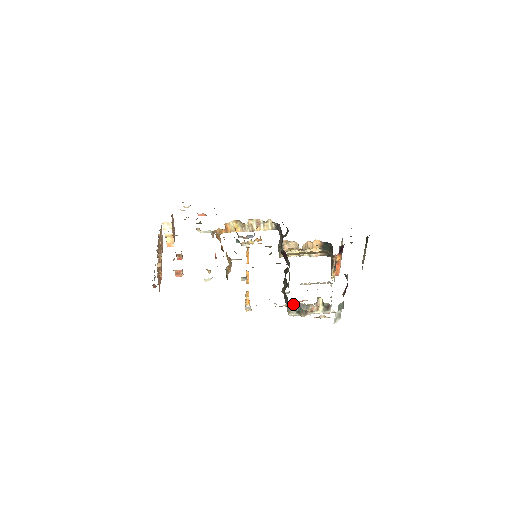
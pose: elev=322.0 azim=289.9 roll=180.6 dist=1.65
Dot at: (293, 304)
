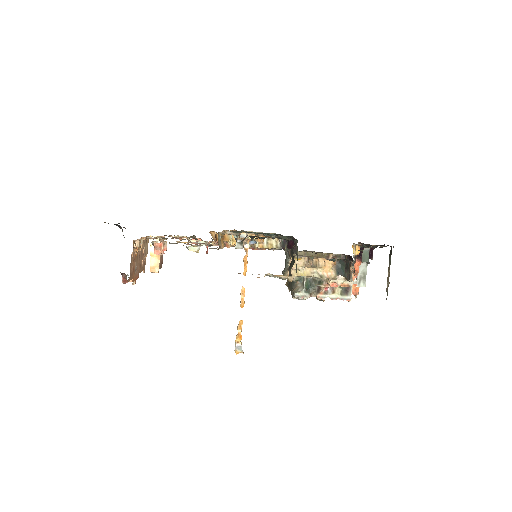
Dot at: (301, 282)
